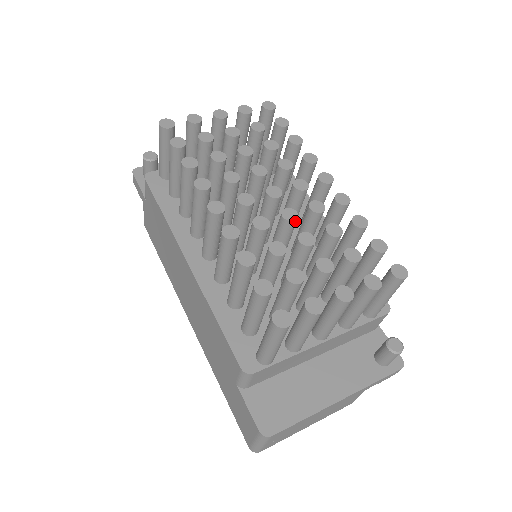
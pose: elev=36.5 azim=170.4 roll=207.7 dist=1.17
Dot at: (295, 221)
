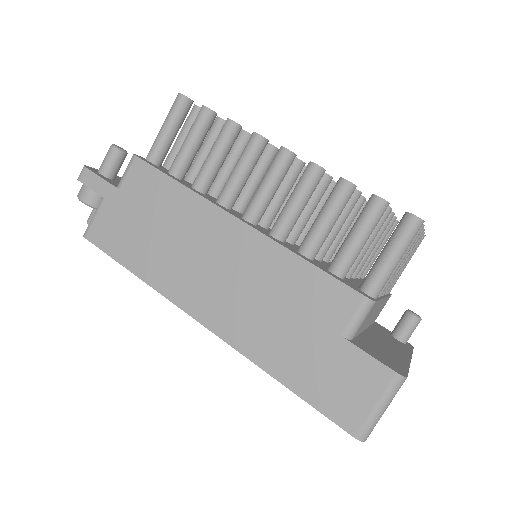
Dot at: occluded
